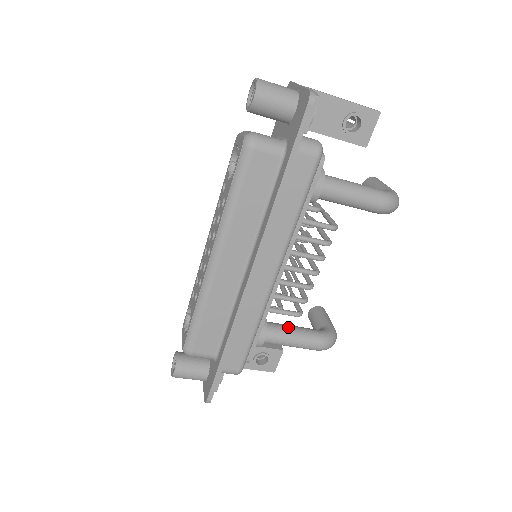
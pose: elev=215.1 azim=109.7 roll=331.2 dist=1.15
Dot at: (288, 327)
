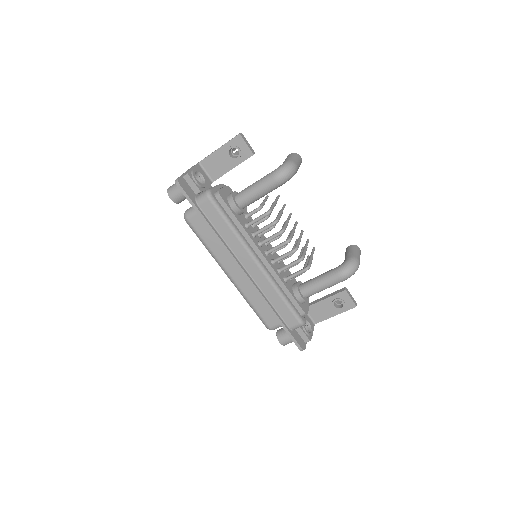
Dot at: (314, 279)
